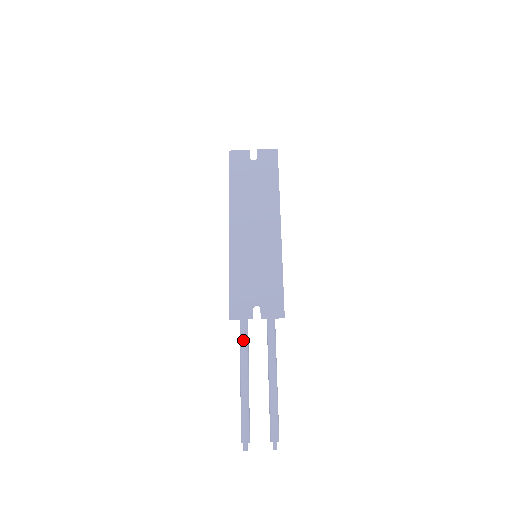
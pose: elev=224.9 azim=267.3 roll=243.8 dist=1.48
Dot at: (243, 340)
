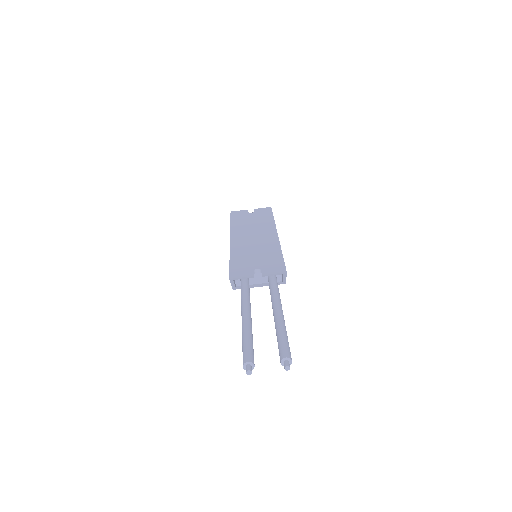
Dot at: (244, 296)
